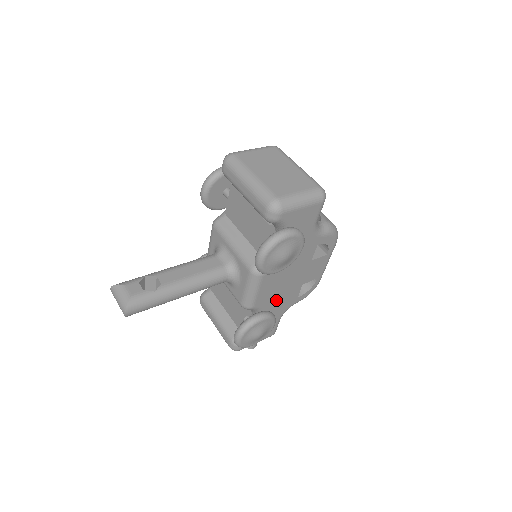
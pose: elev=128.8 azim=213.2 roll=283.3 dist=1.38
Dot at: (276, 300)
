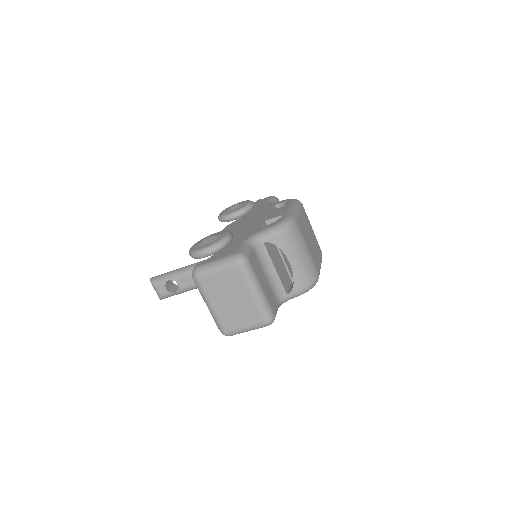
Dot at: occluded
